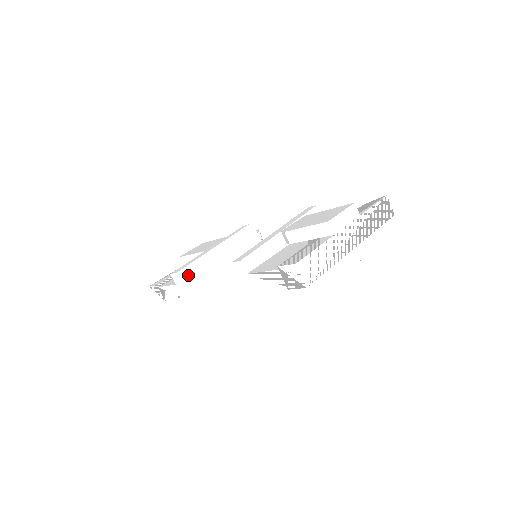
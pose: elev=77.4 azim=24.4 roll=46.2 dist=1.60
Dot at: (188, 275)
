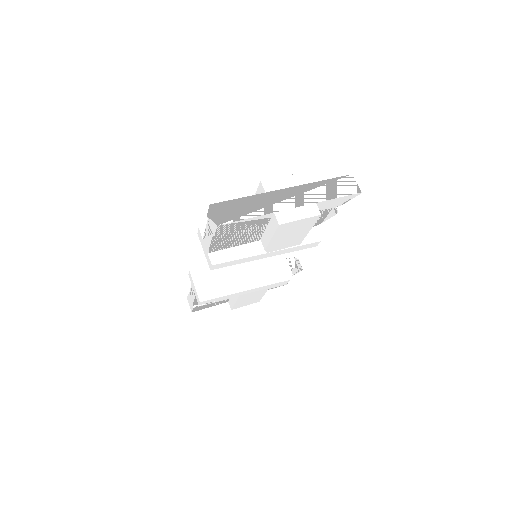
Dot at: (201, 275)
